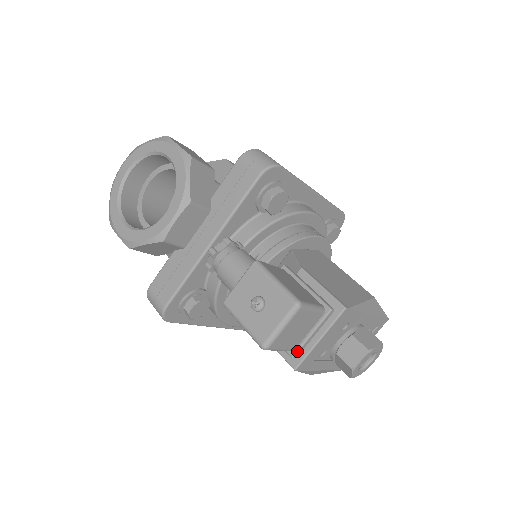
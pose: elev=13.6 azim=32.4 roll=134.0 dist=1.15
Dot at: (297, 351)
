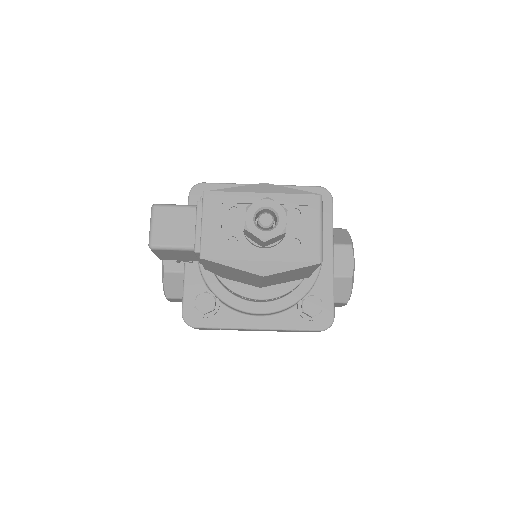
Dot at: (194, 245)
